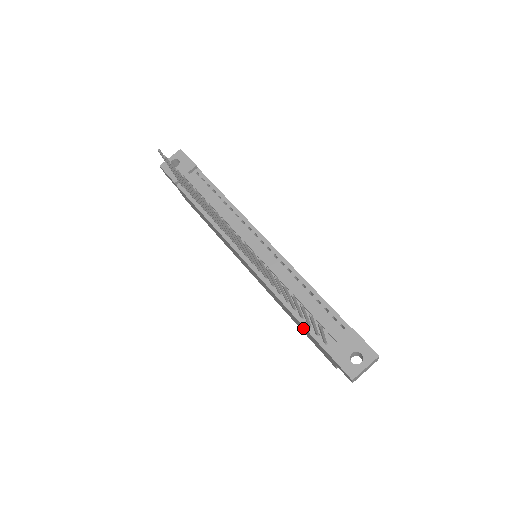
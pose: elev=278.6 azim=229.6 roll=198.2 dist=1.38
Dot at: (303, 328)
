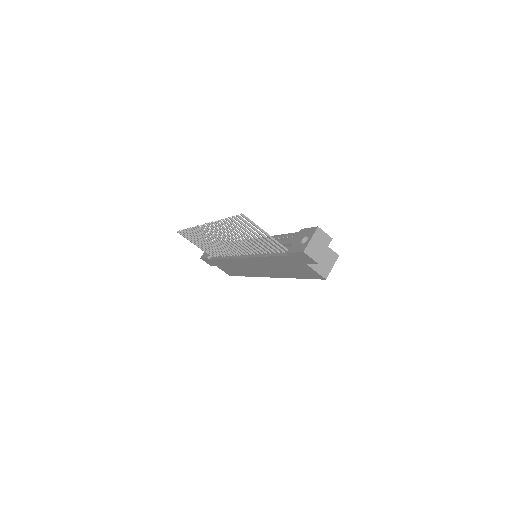
Dot at: (284, 263)
